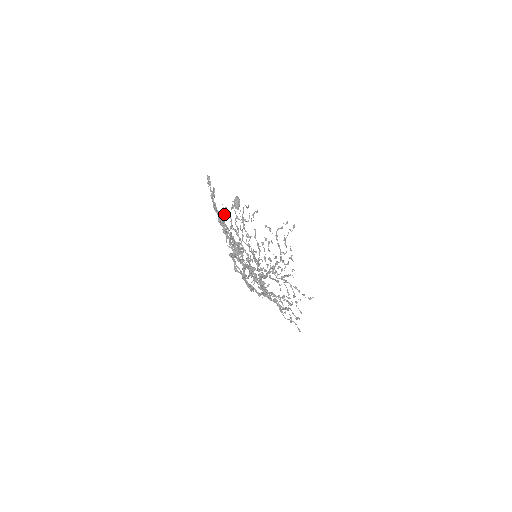
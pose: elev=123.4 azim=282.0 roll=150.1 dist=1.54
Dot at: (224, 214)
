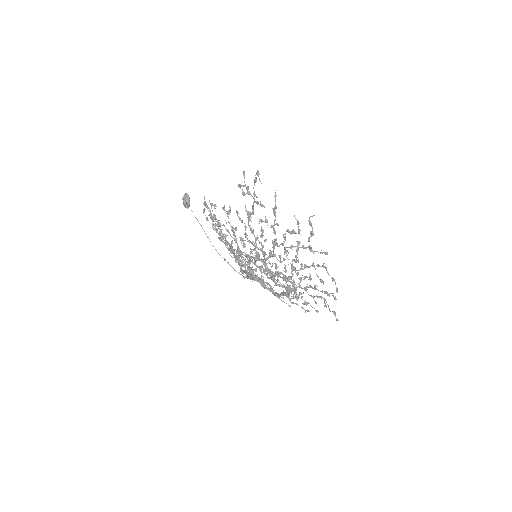
Dot at: occluded
